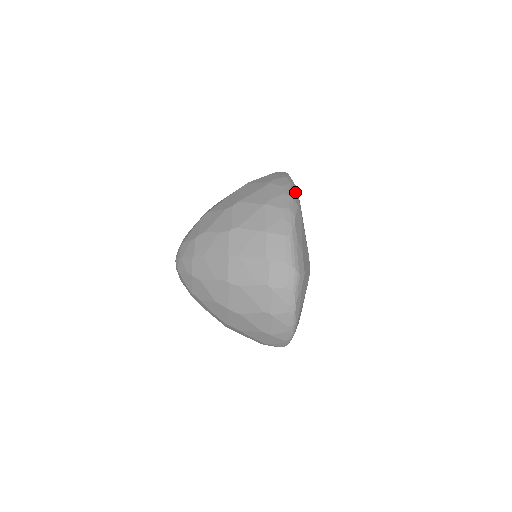
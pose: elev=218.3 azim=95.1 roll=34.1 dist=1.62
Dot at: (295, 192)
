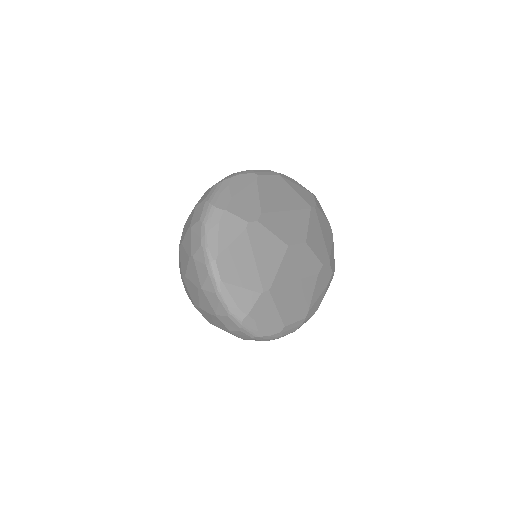
Dot at: (267, 172)
